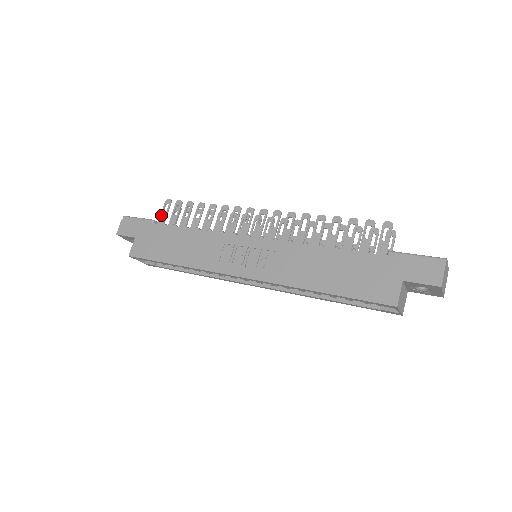
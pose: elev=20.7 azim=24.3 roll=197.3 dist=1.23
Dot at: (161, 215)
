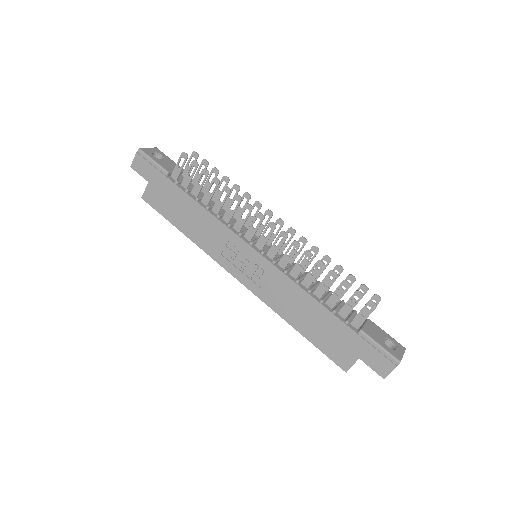
Dot at: (176, 168)
